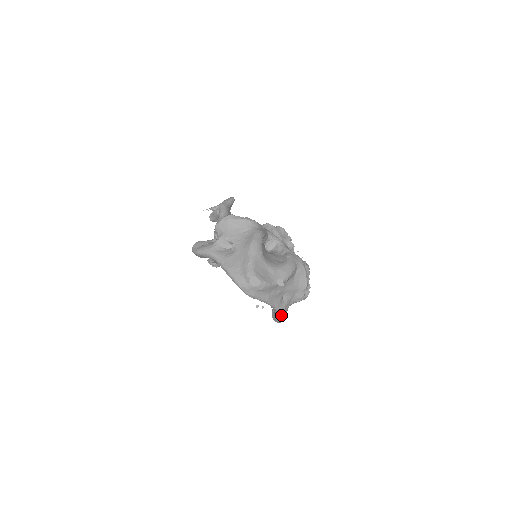
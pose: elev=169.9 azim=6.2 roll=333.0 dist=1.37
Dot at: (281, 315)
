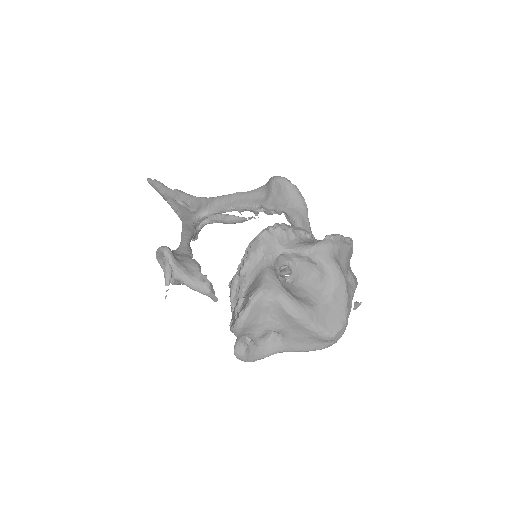
Dot at: (356, 286)
